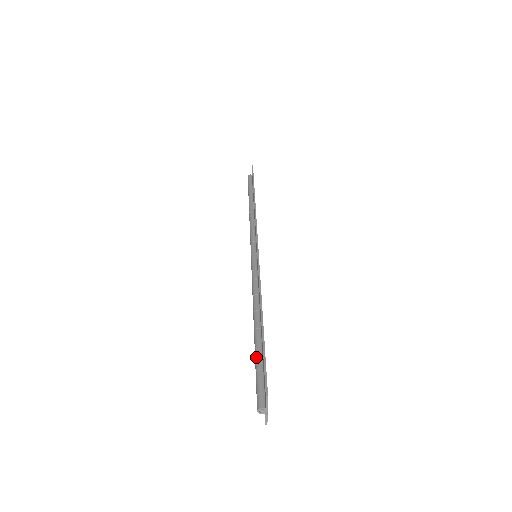
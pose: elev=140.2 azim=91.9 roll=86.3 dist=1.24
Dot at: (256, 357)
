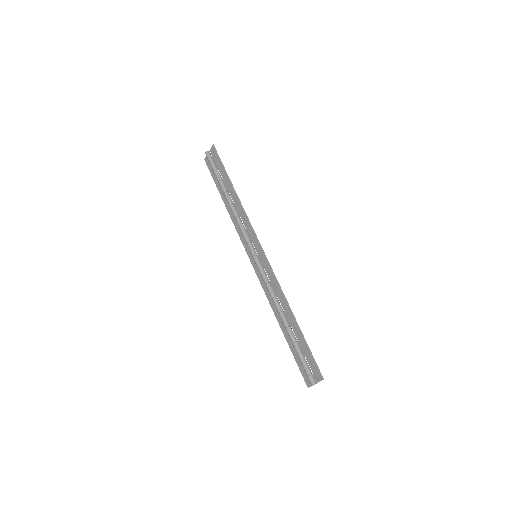
Dot at: (297, 349)
